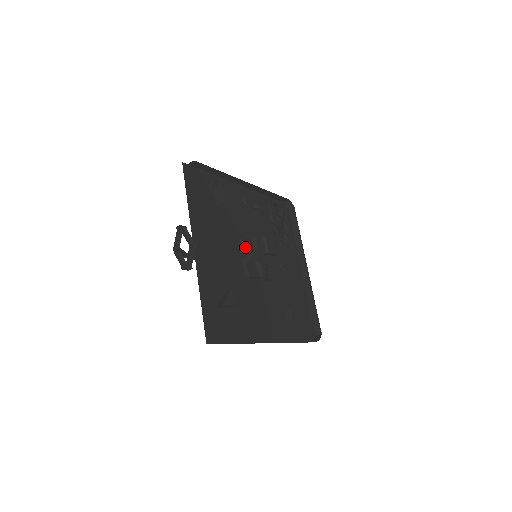
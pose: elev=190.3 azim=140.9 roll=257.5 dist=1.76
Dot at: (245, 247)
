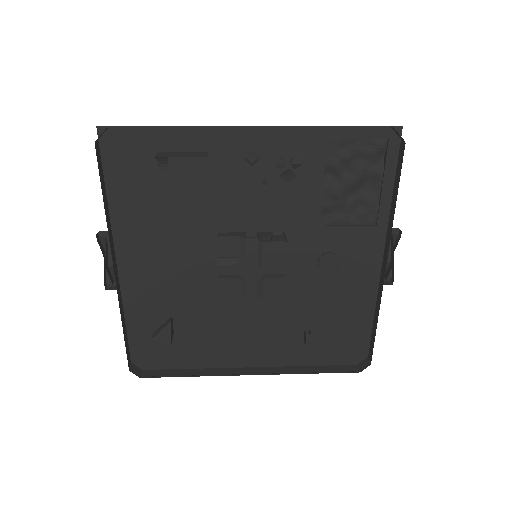
Dot at: (220, 254)
